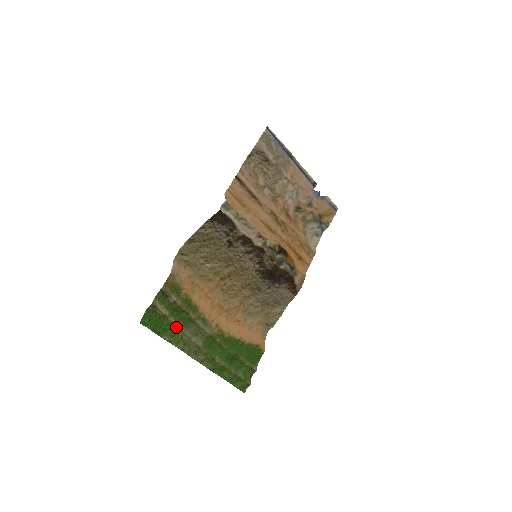
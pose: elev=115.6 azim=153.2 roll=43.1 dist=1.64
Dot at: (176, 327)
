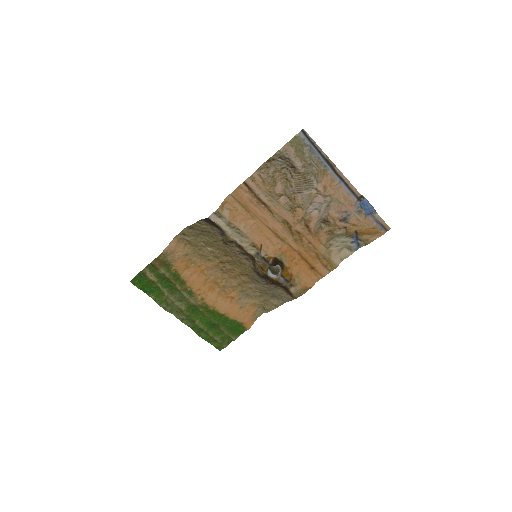
Dot at: (162, 292)
